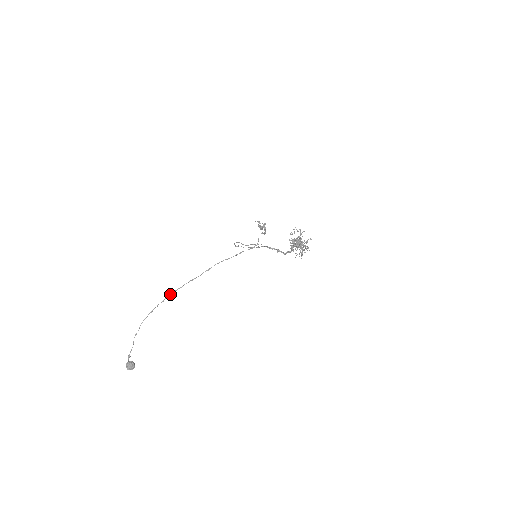
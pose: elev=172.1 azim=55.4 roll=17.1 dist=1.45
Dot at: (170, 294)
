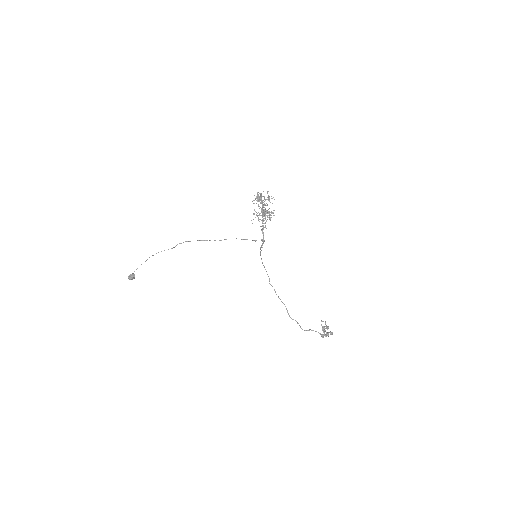
Dot at: (189, 241)
